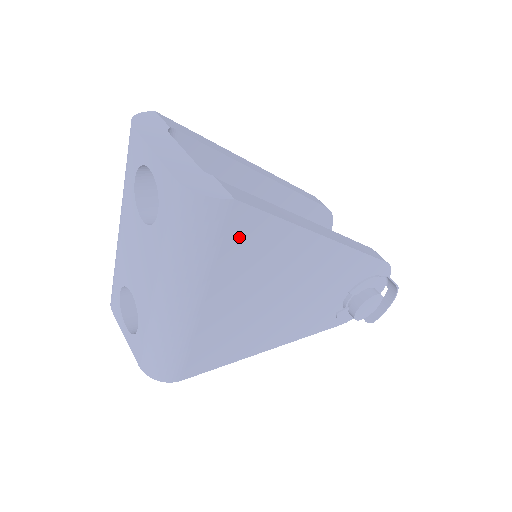
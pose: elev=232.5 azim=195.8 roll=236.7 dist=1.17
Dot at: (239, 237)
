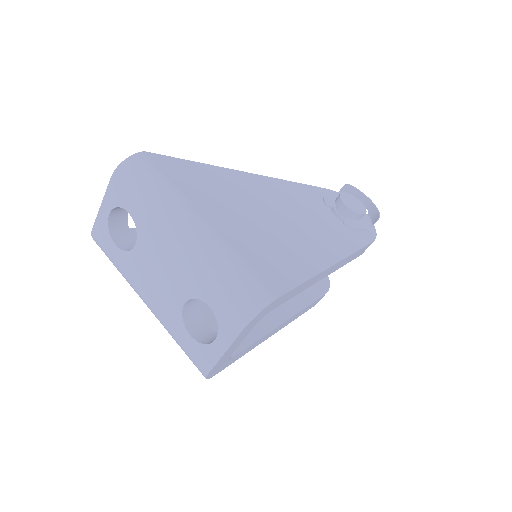
Dot at: (176, 172)
